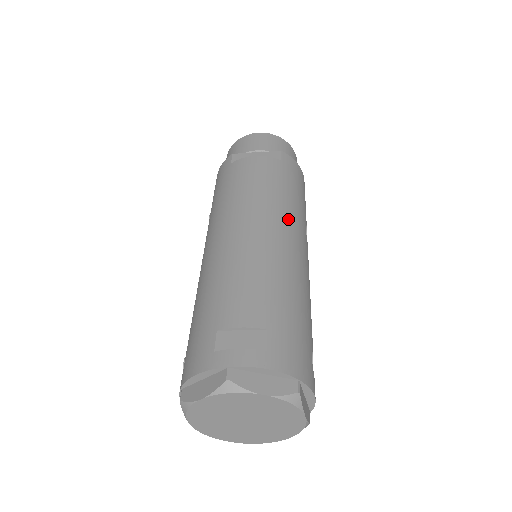
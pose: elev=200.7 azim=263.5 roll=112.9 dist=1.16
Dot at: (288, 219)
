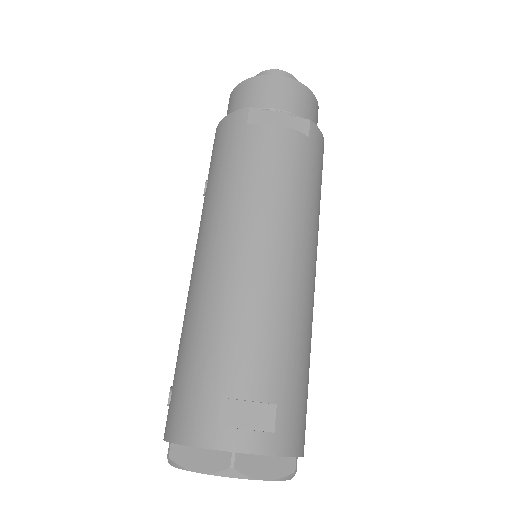
Dot at: (308, 236)
